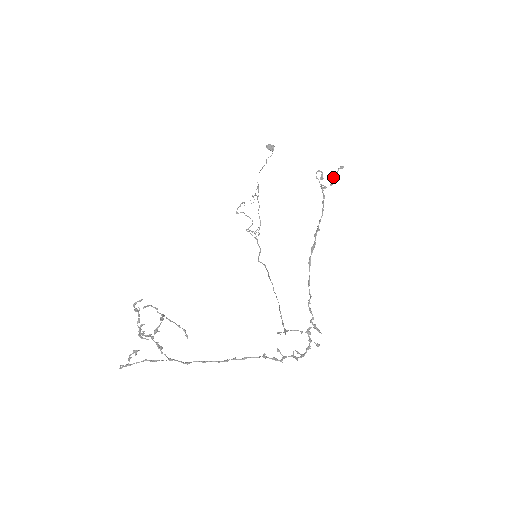
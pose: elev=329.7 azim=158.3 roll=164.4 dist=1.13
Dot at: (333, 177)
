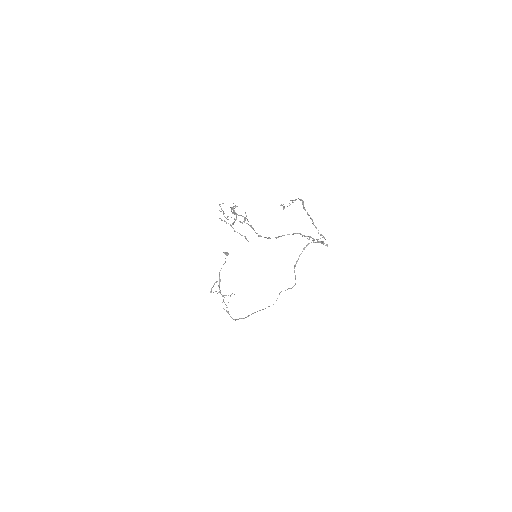
Dot at: occluded
